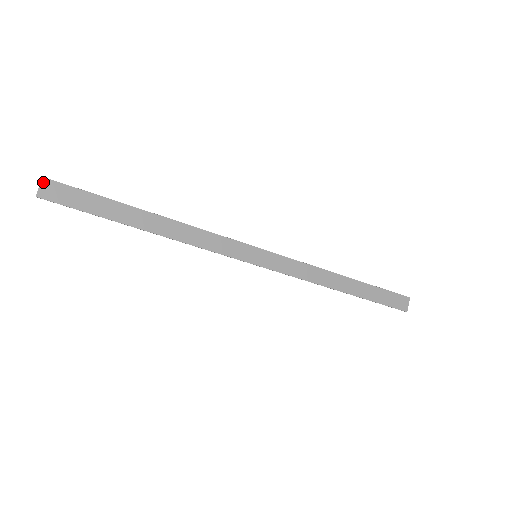
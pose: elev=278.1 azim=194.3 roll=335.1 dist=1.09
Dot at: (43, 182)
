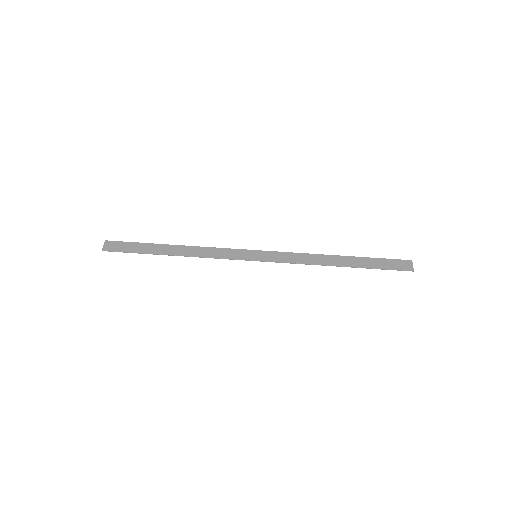
Dot at: (106, 243)
